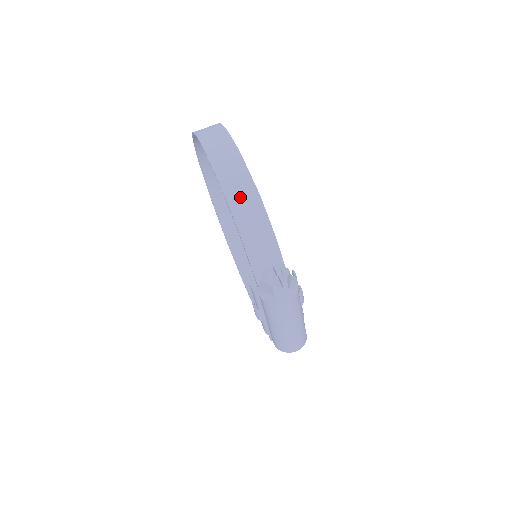
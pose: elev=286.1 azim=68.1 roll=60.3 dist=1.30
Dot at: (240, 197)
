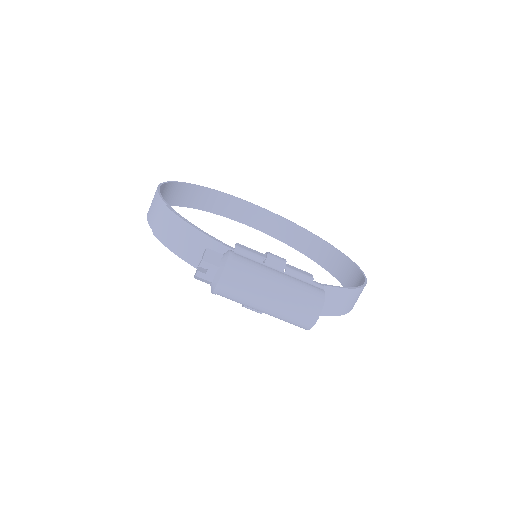
Dot at: (160, 224)
